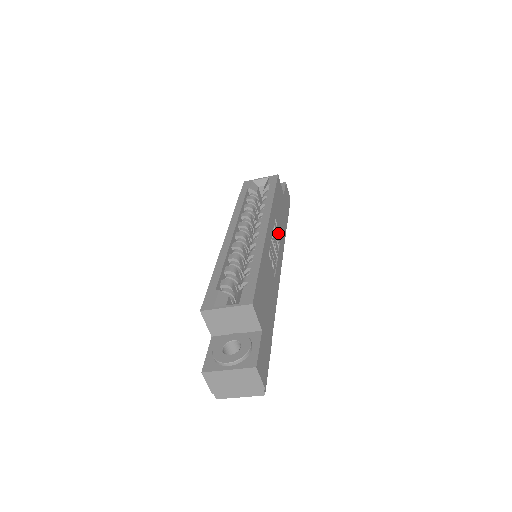
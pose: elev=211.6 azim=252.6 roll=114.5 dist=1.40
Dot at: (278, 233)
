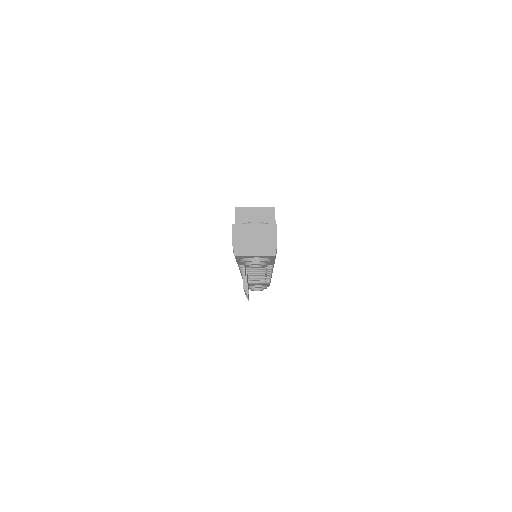
Dot at: occluded
